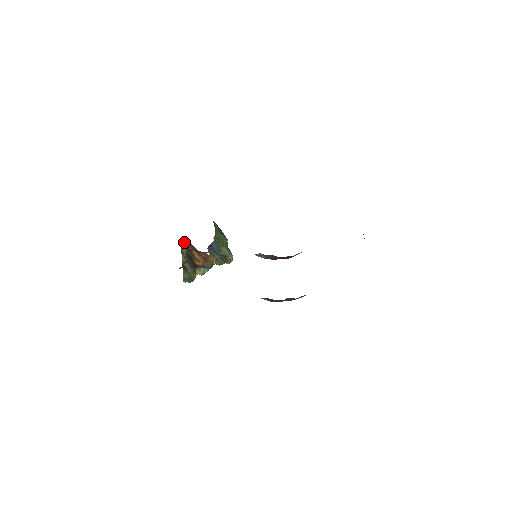
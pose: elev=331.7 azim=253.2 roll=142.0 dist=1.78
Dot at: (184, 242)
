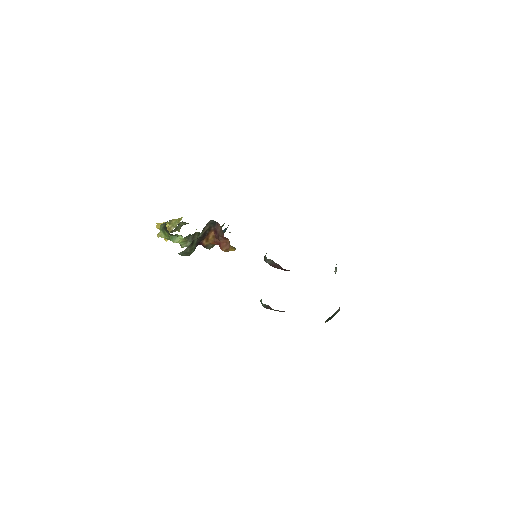
Dot at: (213, 221)
